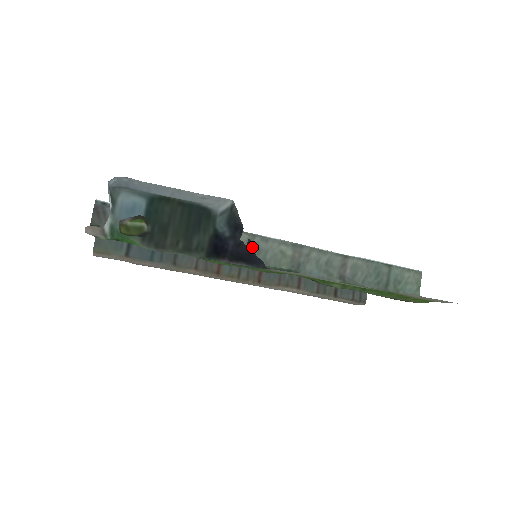
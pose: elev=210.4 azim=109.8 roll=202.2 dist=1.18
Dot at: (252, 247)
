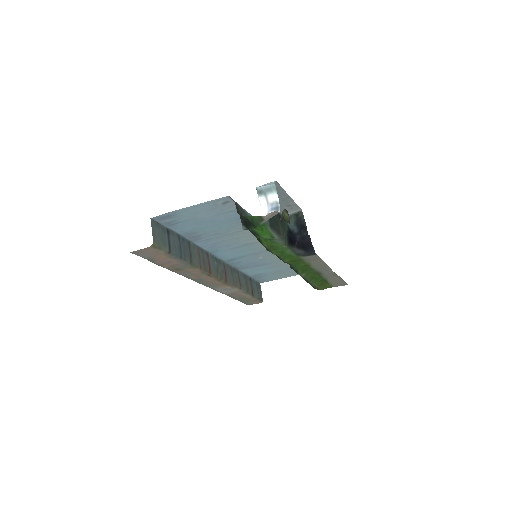
Dot at: (310, 240)
